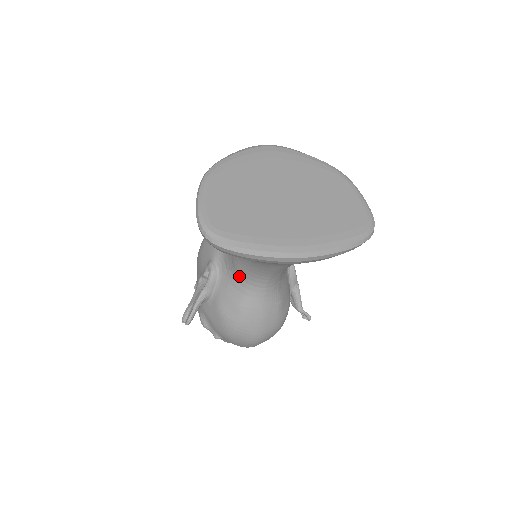
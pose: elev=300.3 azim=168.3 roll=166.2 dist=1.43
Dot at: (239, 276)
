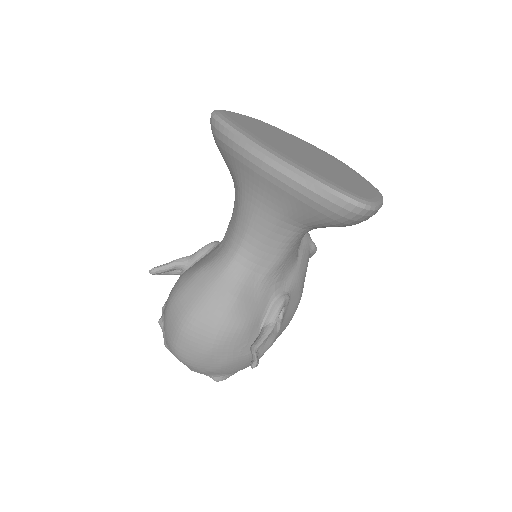
Dot at: (223, 241)
